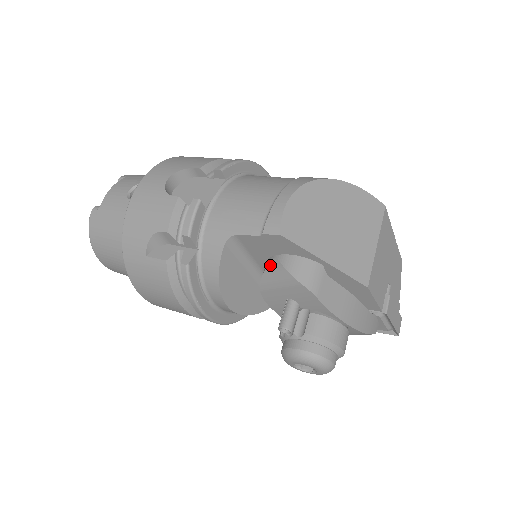
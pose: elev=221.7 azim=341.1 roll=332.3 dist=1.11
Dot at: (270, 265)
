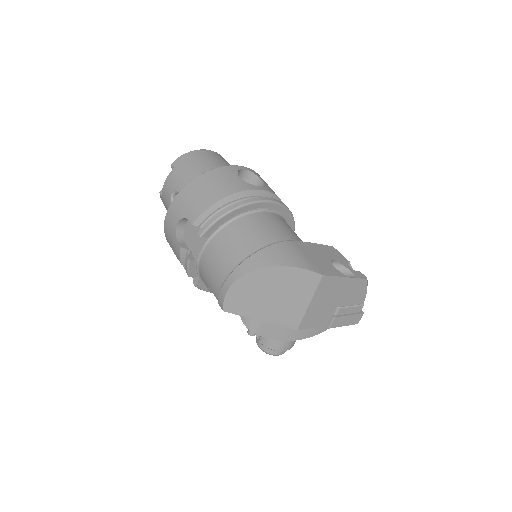
Dot at: occluded
